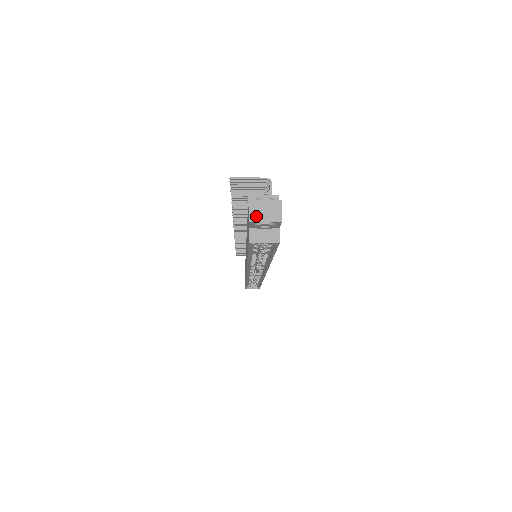
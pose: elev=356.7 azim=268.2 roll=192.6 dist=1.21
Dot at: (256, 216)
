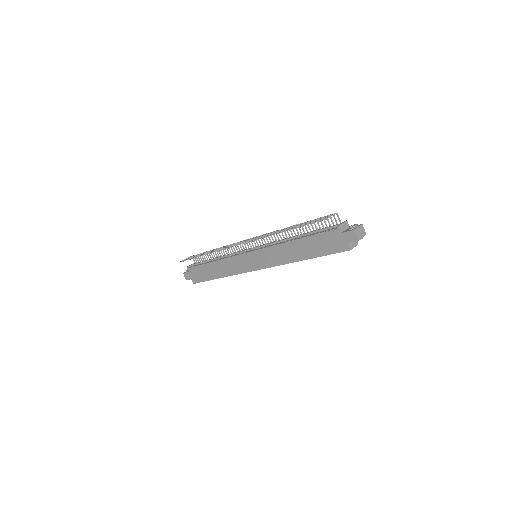
Dot at: (359, 236)
